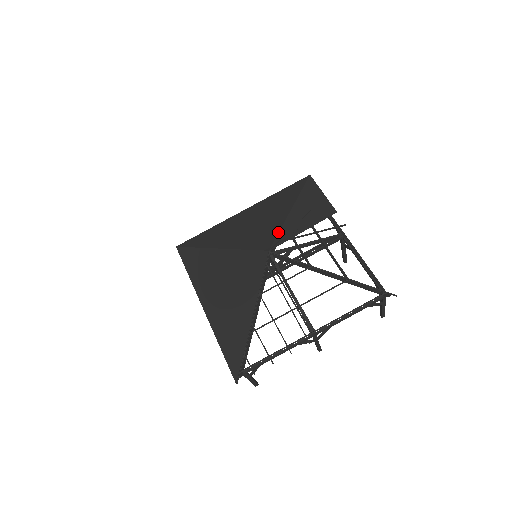
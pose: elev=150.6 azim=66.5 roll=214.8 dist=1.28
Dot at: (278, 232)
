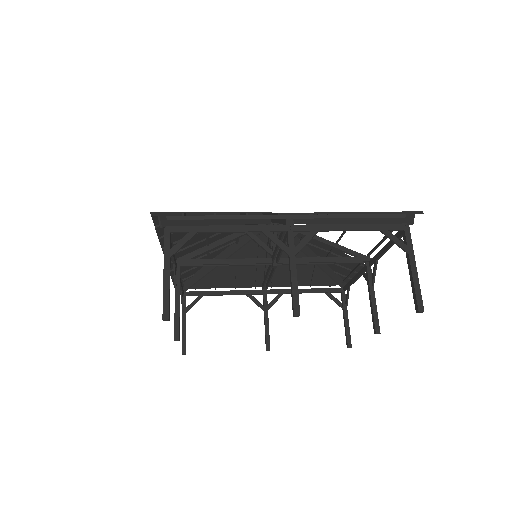
Dot at: occluded
